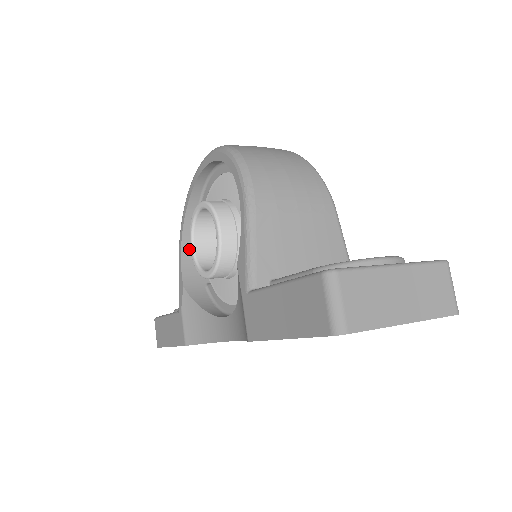
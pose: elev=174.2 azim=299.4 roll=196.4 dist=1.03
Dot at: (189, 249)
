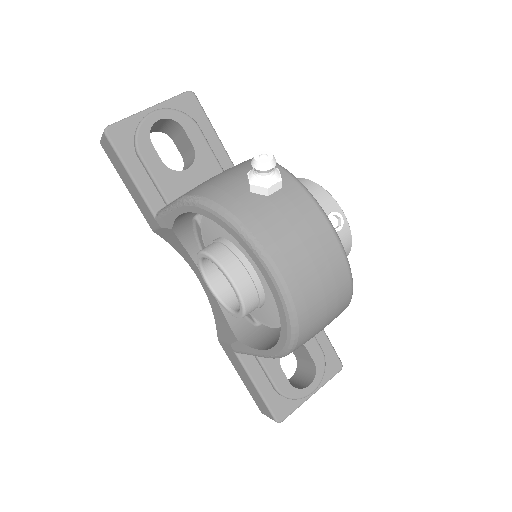
Dot at: occluded
